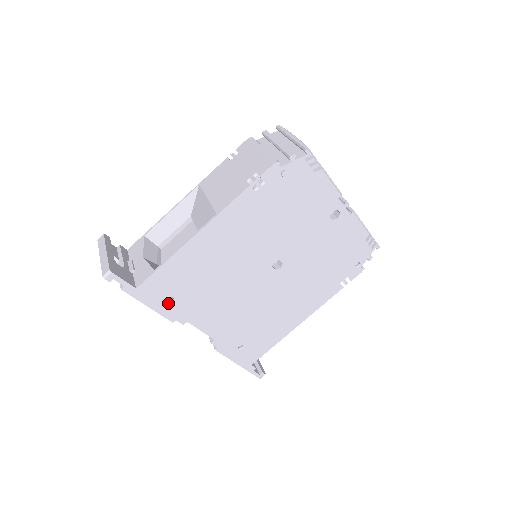
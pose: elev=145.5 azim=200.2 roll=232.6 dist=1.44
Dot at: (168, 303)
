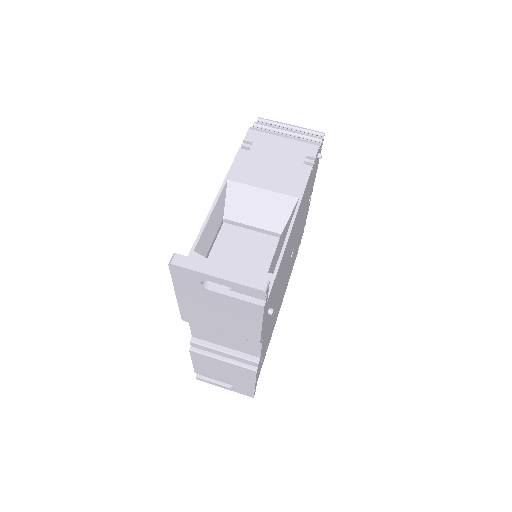
Dot at: (266, 317)
